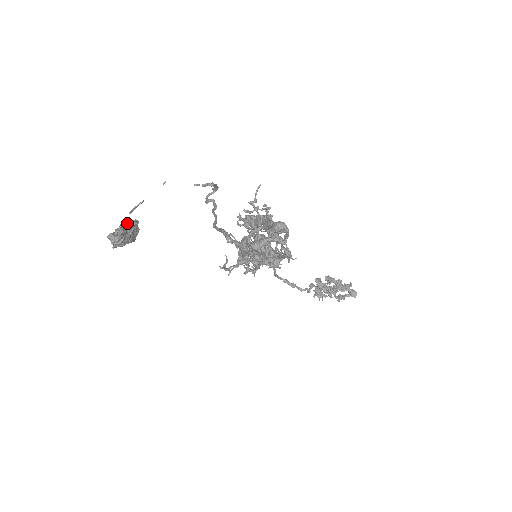
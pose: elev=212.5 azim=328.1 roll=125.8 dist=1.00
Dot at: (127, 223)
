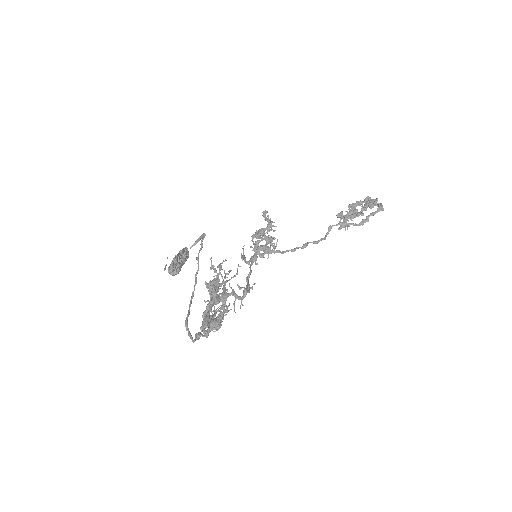
Dot at: (174, 258)
